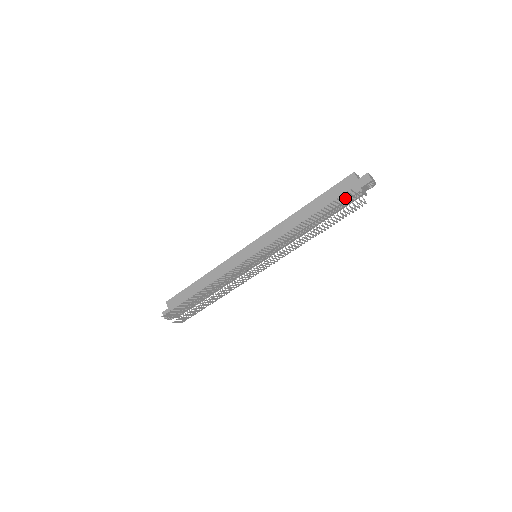
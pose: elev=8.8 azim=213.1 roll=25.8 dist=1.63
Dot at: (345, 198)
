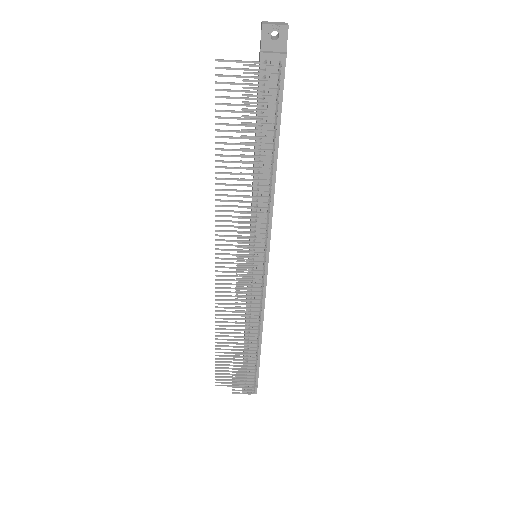
Dot at: occluded
